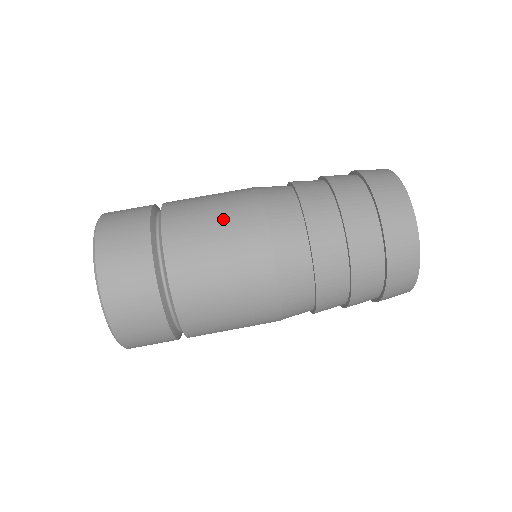
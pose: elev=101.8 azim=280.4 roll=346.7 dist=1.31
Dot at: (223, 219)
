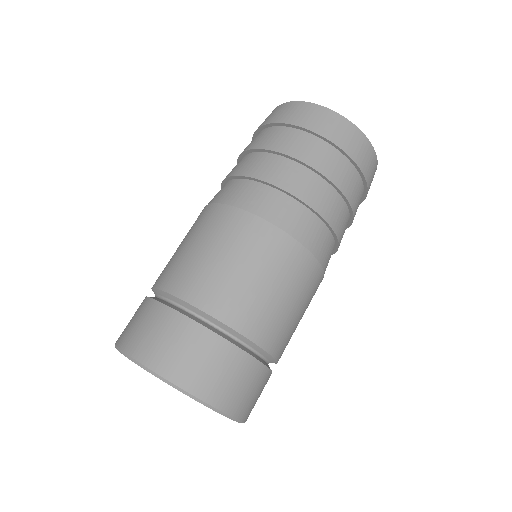
Dot at: (196, 237)
